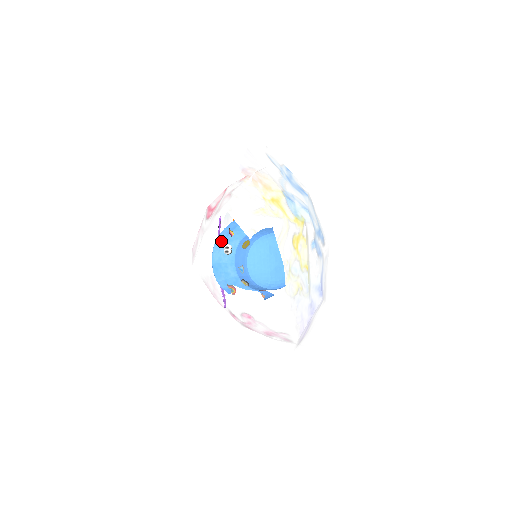
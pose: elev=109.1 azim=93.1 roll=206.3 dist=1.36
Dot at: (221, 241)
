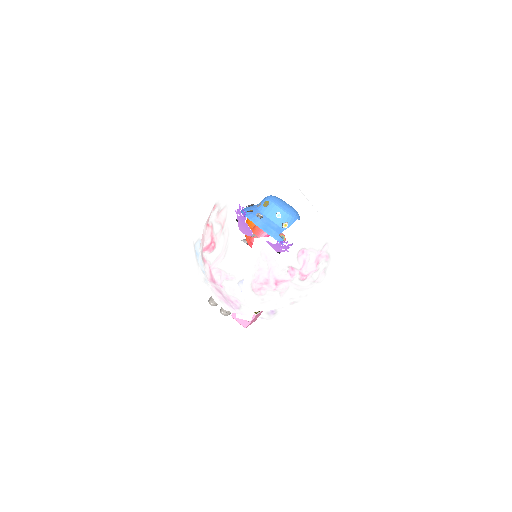
Dot at: (251, 216)
